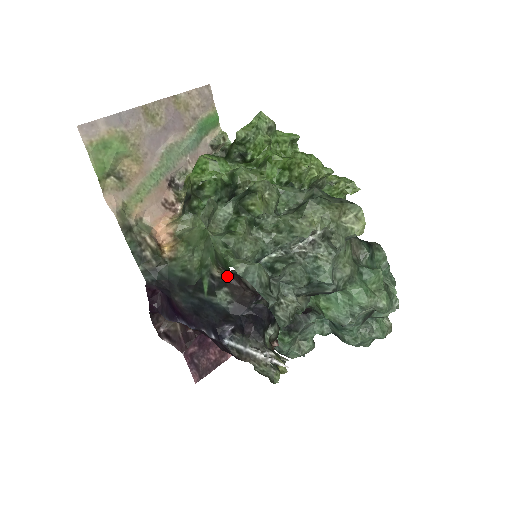
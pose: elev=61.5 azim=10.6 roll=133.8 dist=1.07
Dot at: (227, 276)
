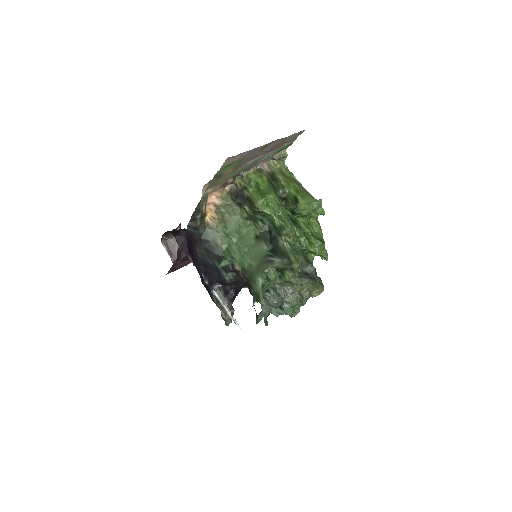
Dot at: occluded
